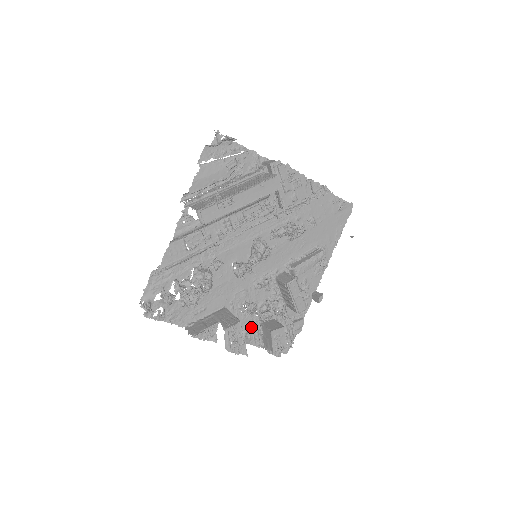
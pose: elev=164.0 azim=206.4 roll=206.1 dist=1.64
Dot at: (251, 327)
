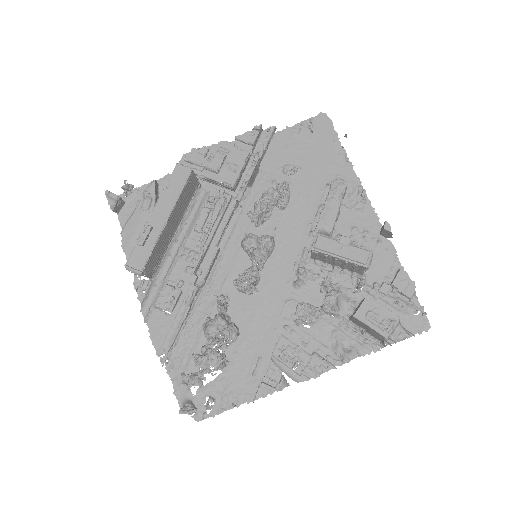
Dot at: (341, 335)
